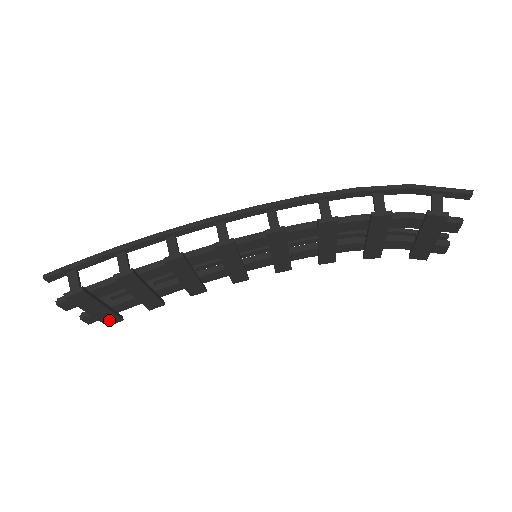
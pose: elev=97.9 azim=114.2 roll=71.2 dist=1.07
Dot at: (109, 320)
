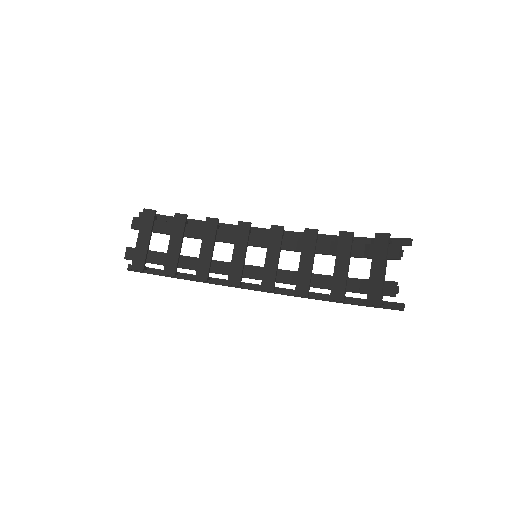
Dot at: (138, 261)
